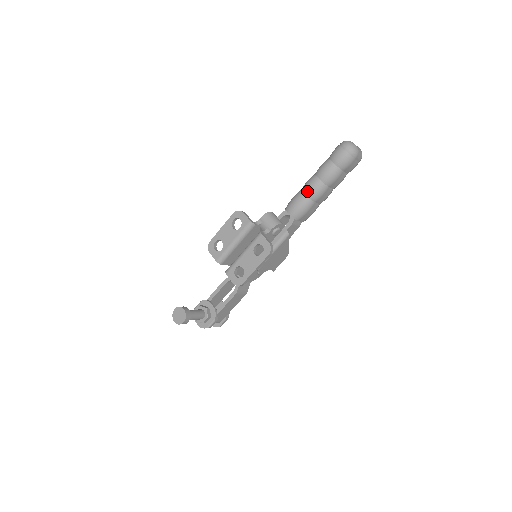
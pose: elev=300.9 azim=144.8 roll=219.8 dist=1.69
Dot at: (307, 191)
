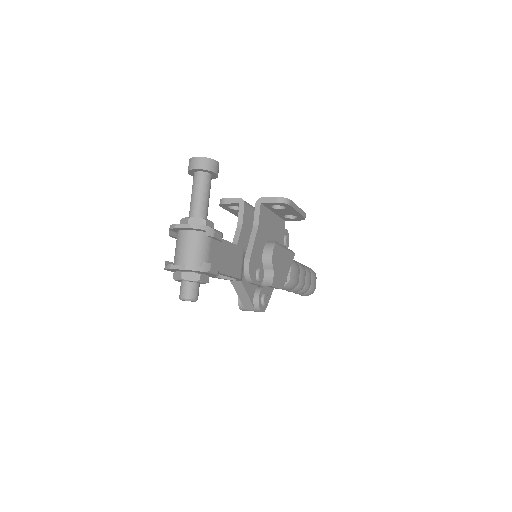
Dot at: occluded
